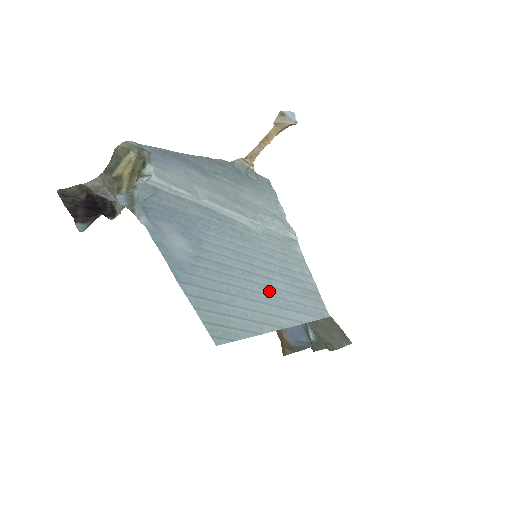
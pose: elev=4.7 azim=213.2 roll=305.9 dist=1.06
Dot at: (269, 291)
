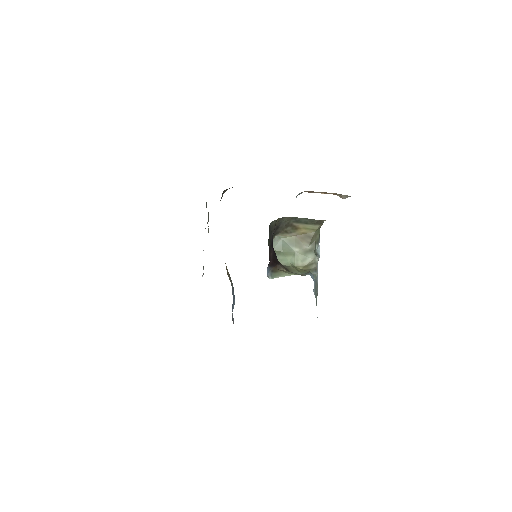
Dot at: occluded
